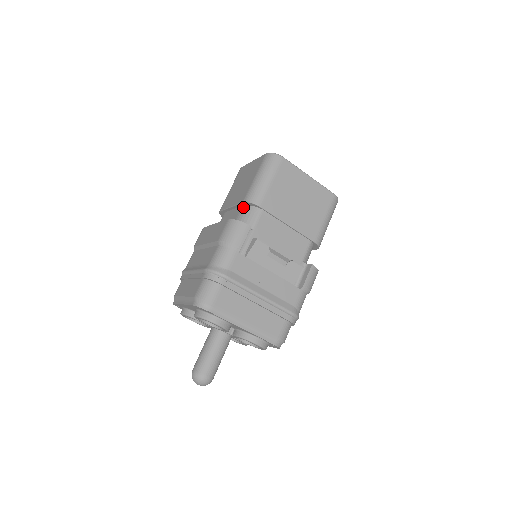
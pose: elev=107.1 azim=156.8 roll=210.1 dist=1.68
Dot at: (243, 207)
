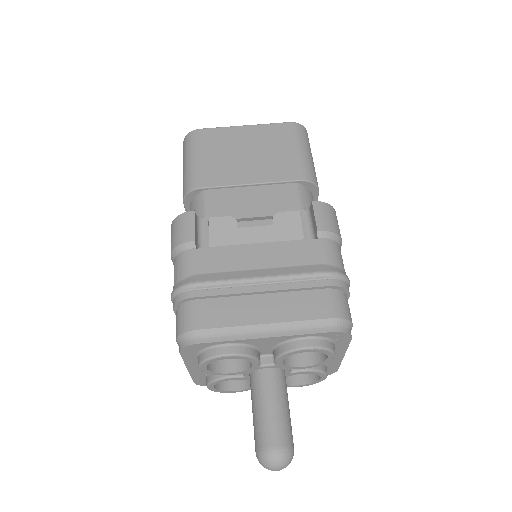
Dot at: (189, 208)
